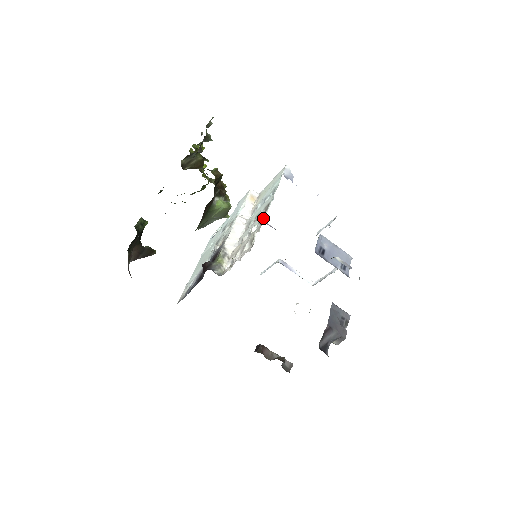
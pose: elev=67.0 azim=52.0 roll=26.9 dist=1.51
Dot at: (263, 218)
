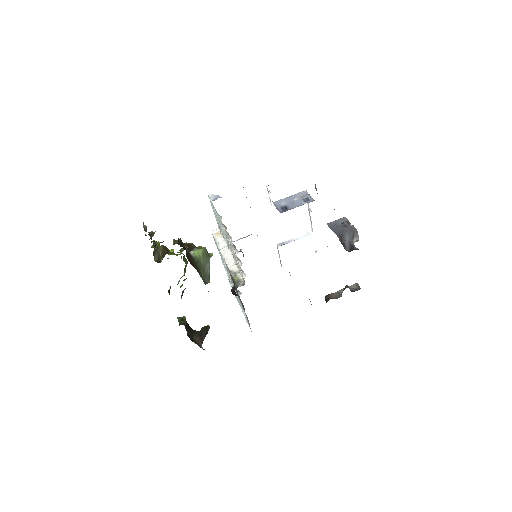
Dot at: (224, 229)
